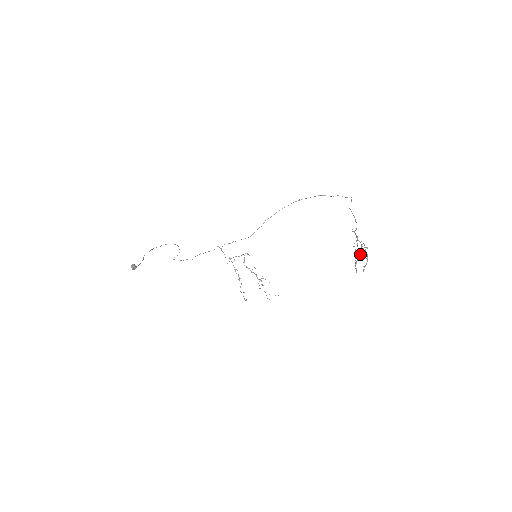
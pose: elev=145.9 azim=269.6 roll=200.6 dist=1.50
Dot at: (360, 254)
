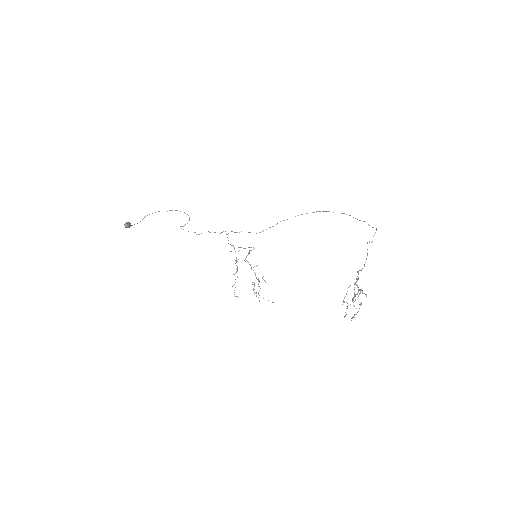
Dot at: (352, 300)
